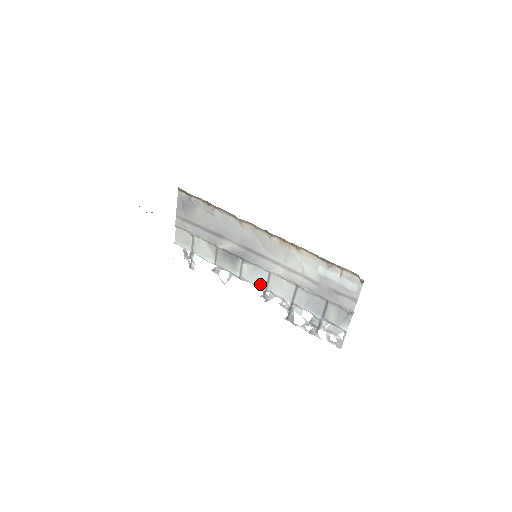
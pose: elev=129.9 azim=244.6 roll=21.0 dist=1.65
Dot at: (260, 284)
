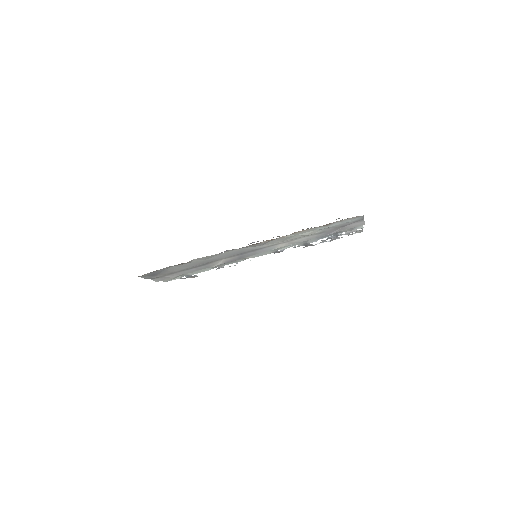
Dot at: occluded
